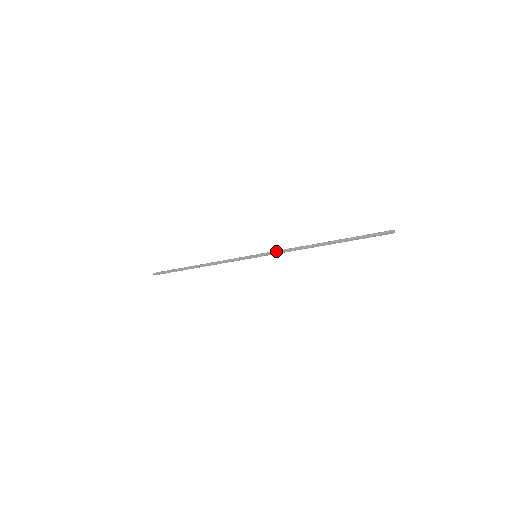
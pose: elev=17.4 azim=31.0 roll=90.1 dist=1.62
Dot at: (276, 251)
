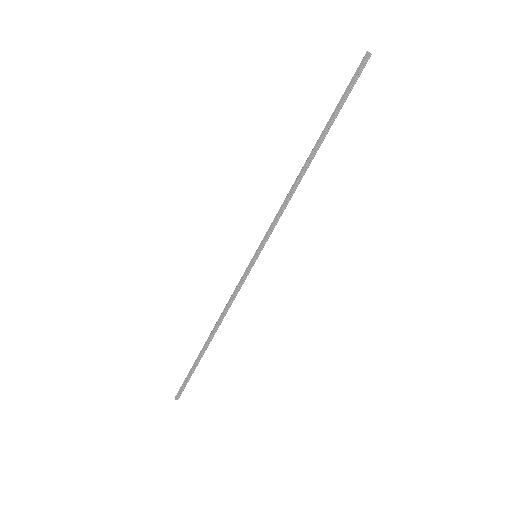
Dot at: (270, 225)
